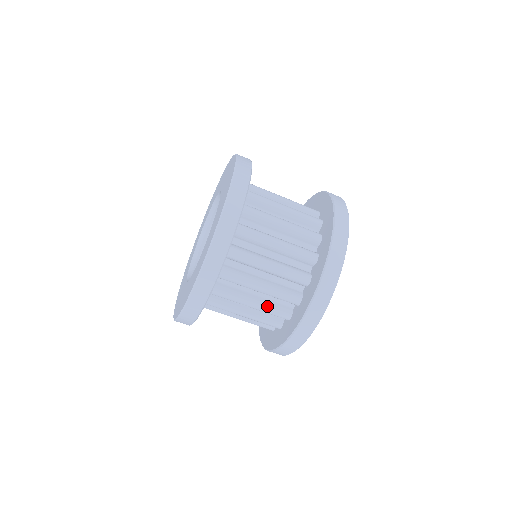
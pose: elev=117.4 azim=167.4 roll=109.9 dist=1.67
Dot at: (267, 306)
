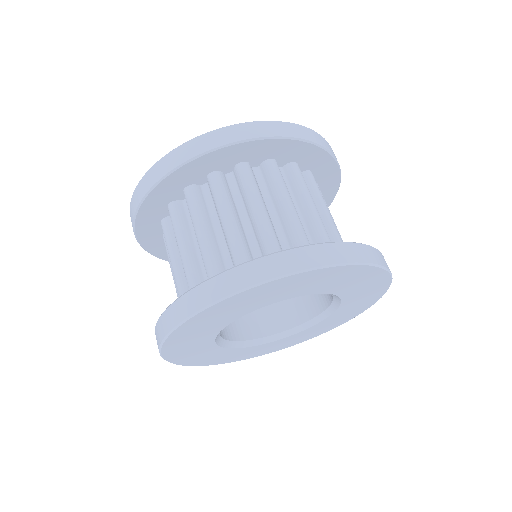
Dot at: (180, 283)
